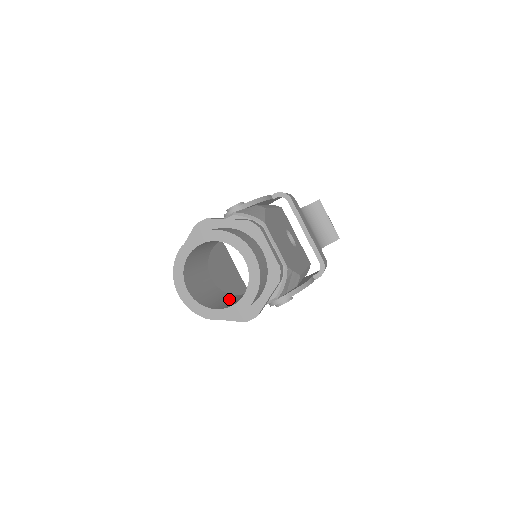
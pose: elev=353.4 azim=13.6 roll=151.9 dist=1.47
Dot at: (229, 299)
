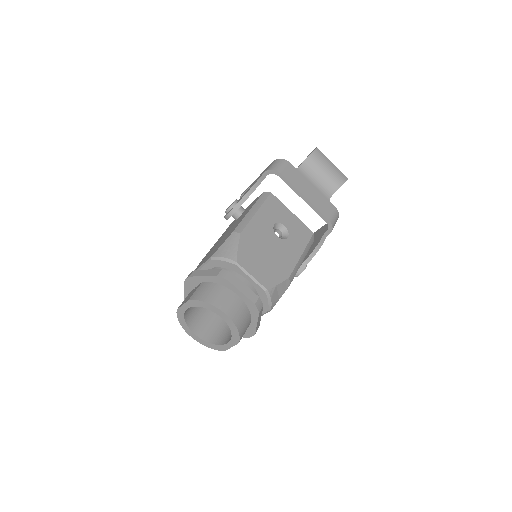
Dot at: occluded
